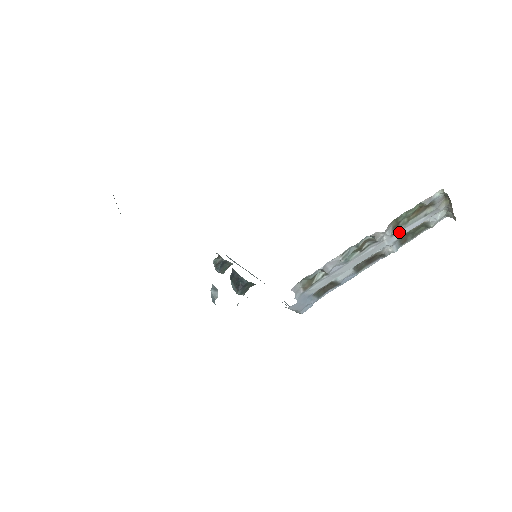
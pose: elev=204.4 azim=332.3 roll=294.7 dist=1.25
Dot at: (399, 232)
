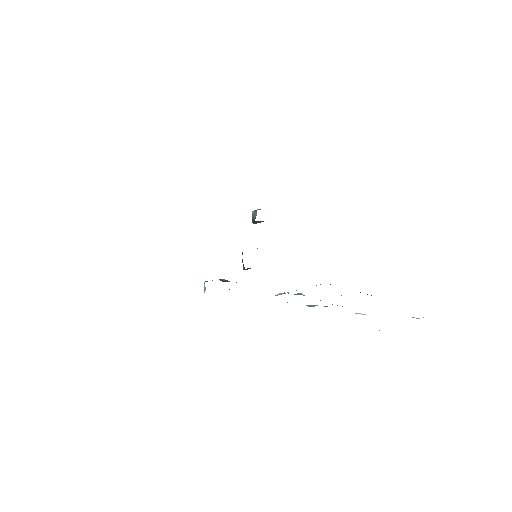
Dot at: occluded
